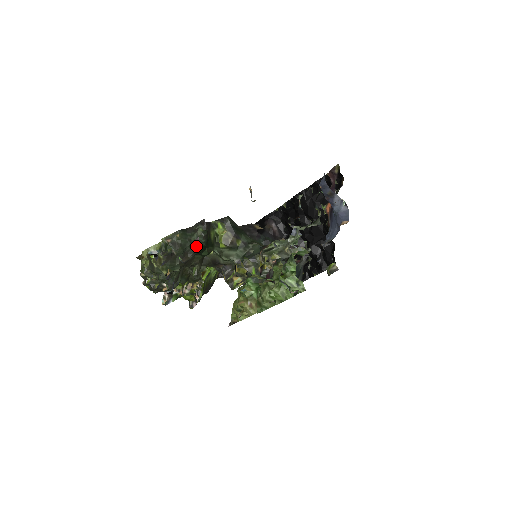
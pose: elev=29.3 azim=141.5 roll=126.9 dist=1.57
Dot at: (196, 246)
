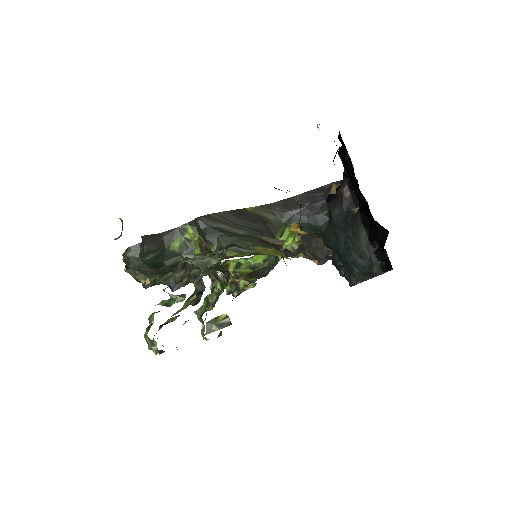
Dot at: (147, 262)
